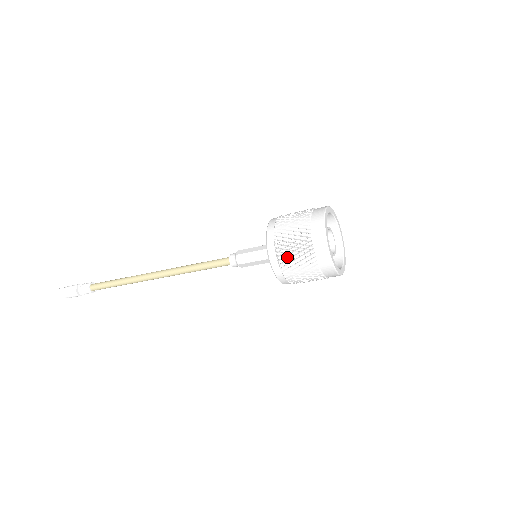
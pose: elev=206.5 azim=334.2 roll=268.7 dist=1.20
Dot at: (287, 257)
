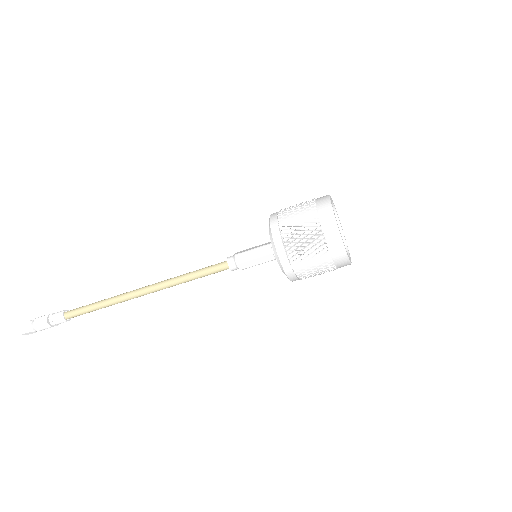
Dot at: (293, 238)
